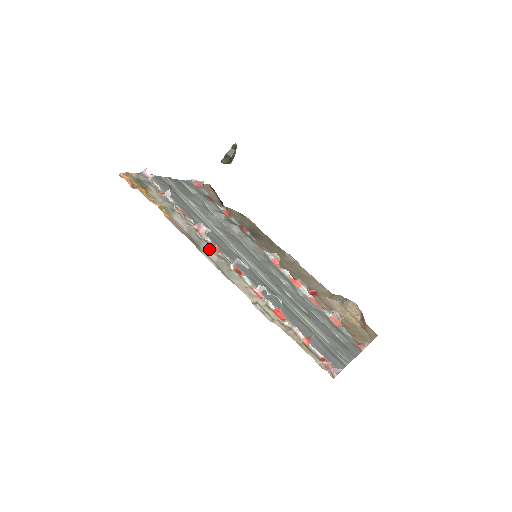
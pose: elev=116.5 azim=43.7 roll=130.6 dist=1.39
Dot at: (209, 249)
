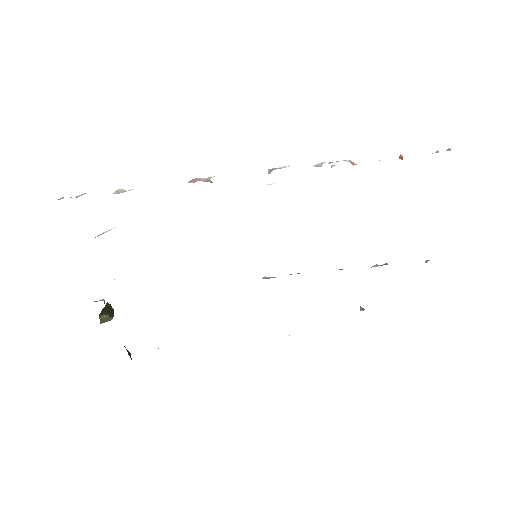
Dot at: occluded
